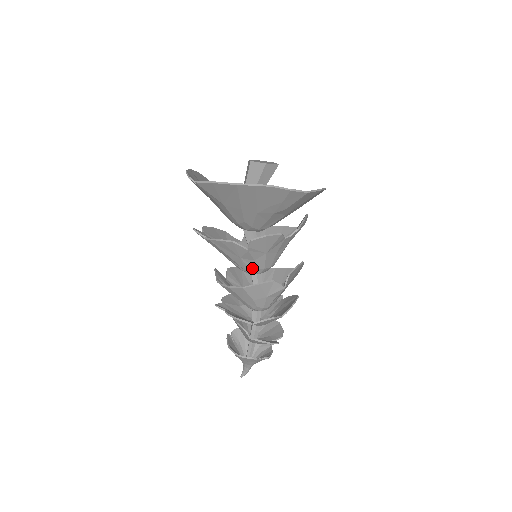
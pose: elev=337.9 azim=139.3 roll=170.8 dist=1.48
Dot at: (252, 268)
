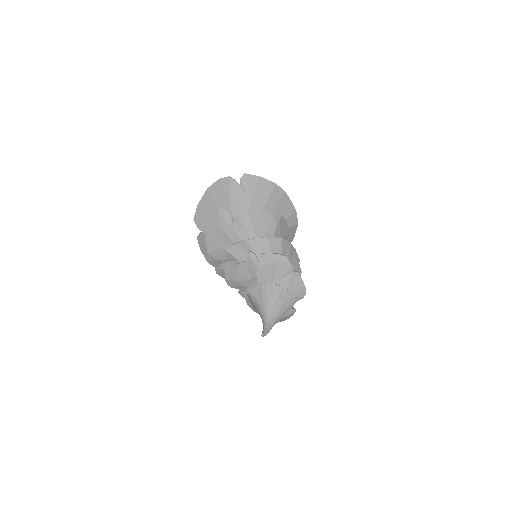
Dot at: occluded
